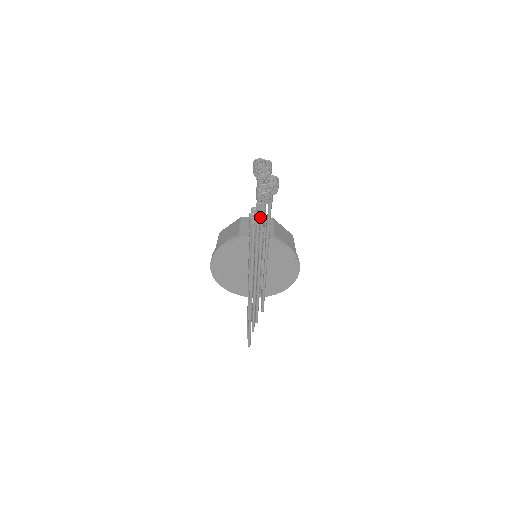
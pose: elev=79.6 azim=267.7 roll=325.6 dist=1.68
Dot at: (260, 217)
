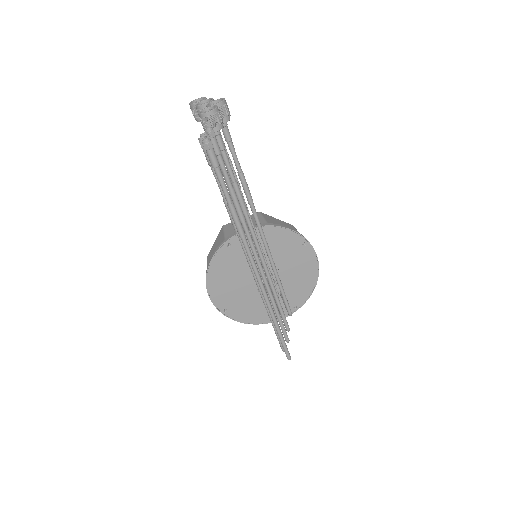
Dot at: (219, 149)
